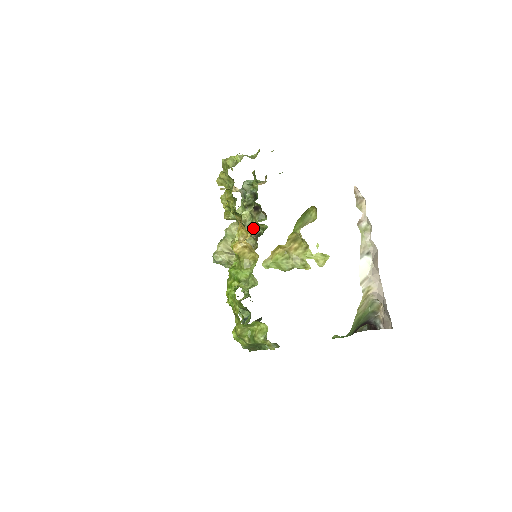
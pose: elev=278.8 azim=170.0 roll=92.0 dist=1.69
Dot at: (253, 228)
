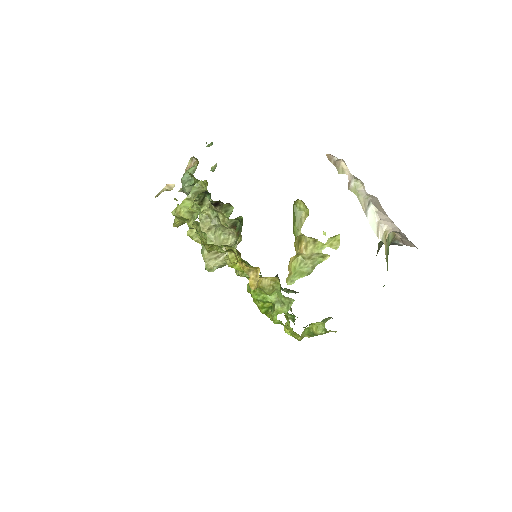
Dot at: (225, 222)
